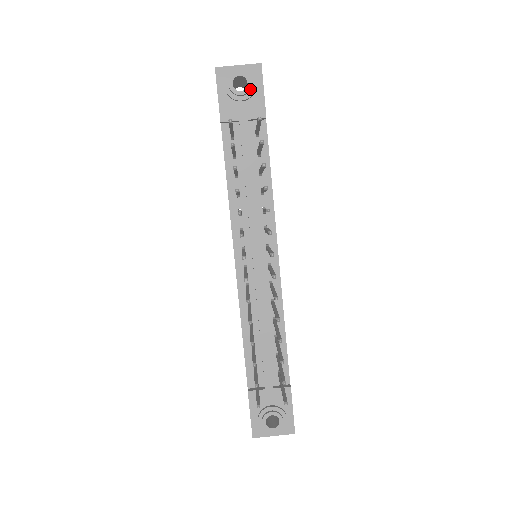
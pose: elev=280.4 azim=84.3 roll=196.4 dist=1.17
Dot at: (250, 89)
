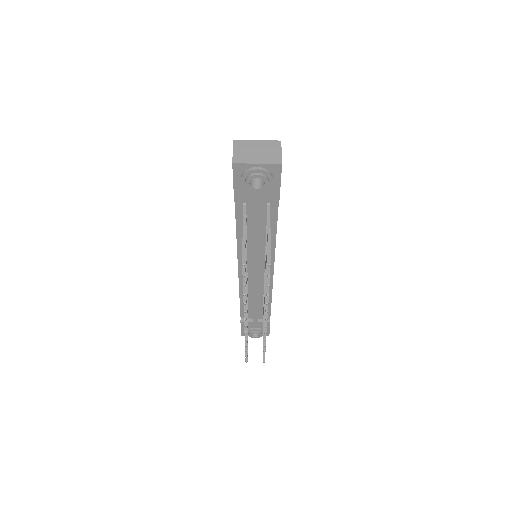
Dot at: (267, 185)
